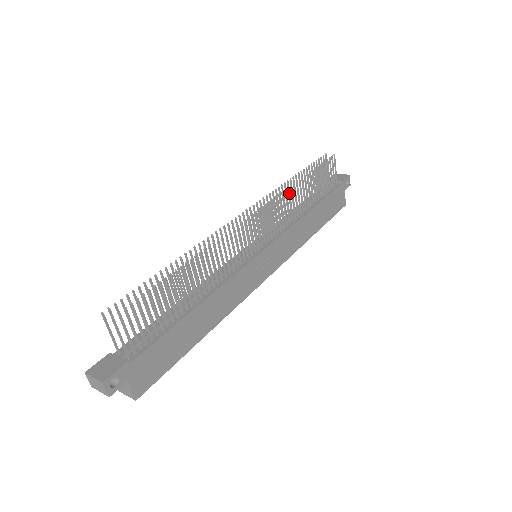
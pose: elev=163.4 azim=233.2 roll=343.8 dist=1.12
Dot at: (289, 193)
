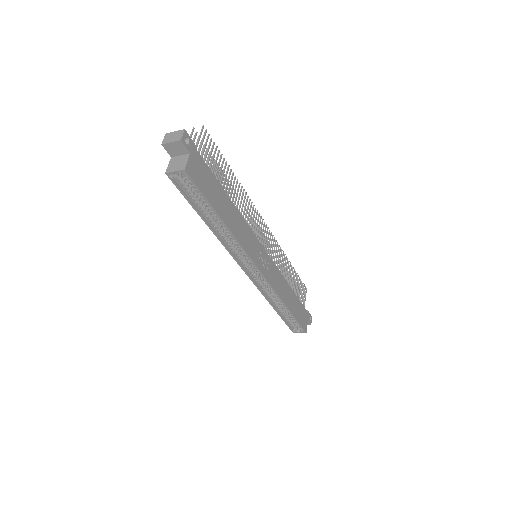
Dot at: (283, 255)
